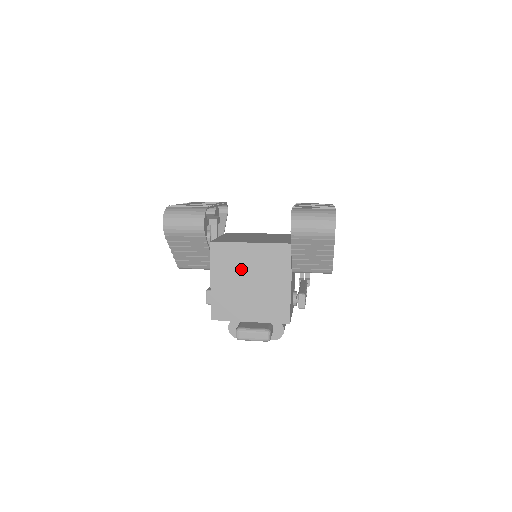
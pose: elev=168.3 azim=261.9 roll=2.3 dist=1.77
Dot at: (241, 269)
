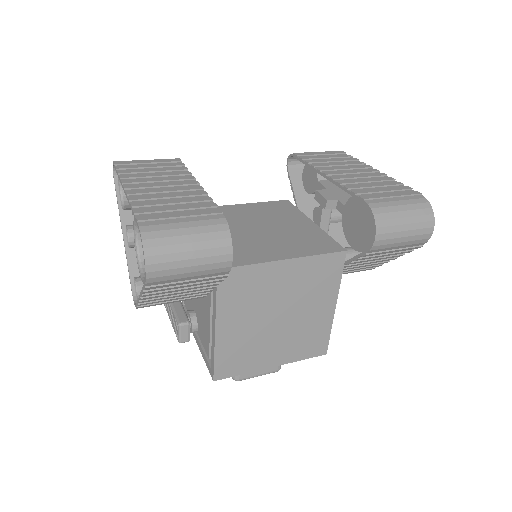
Dot at: (267, 301)
